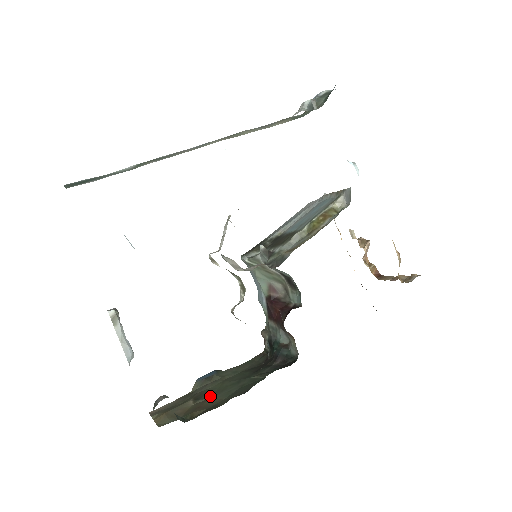
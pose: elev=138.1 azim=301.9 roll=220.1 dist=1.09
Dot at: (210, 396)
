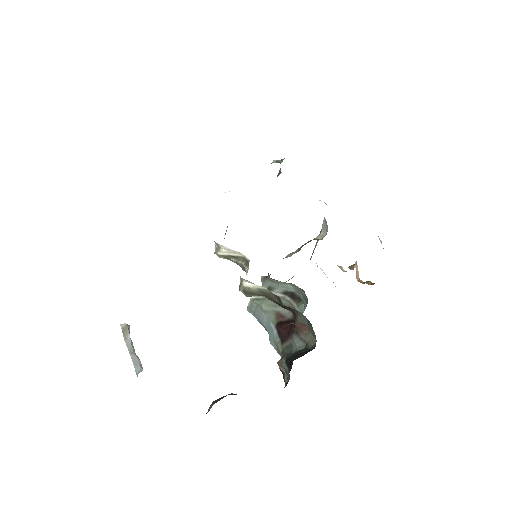
Dot at: occluded
